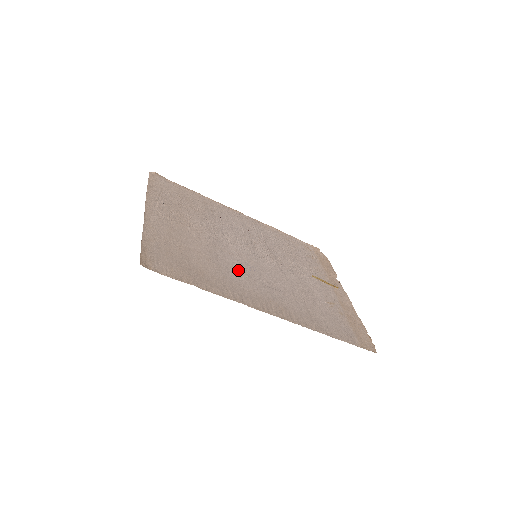
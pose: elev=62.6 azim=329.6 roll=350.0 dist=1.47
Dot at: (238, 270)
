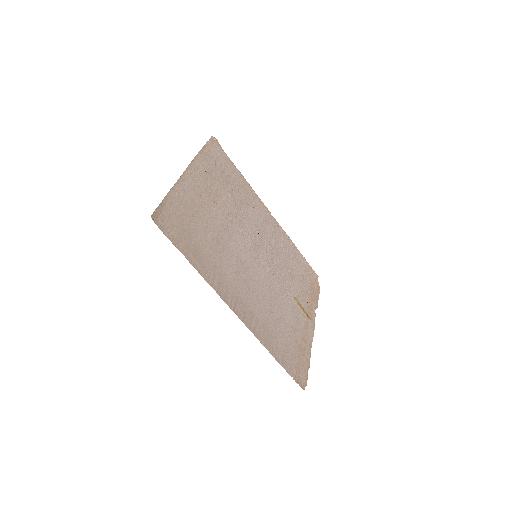
Dot at: (232, 261)
